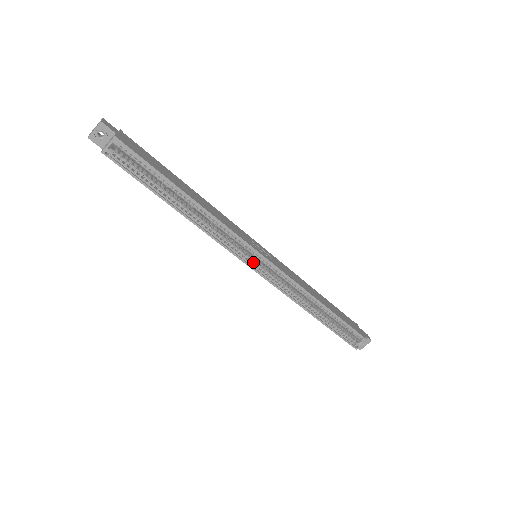
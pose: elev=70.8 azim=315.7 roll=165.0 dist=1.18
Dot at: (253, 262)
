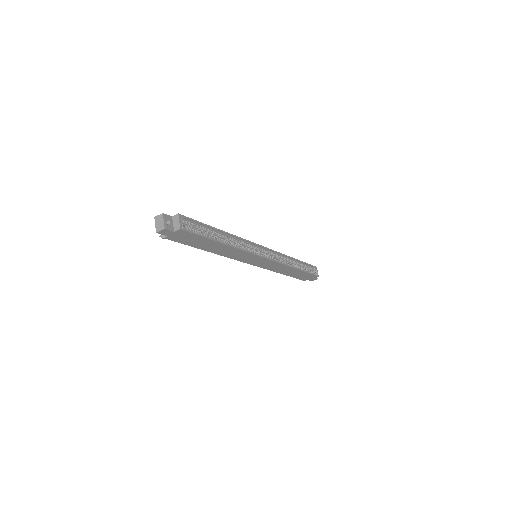
Dot at: (262, 255)
